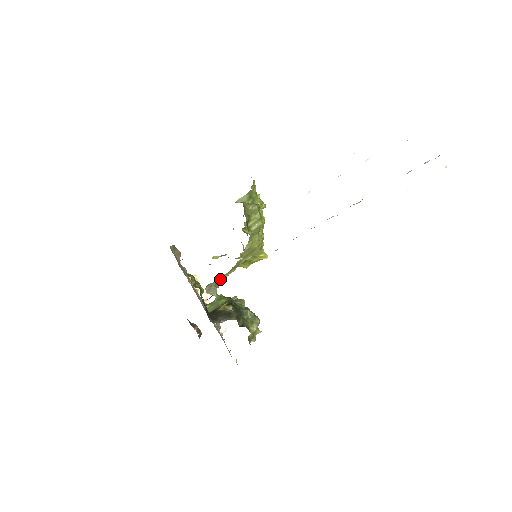
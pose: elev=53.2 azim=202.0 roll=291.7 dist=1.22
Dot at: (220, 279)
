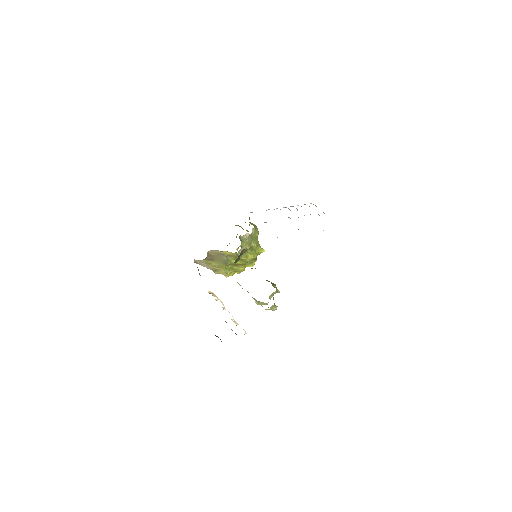
Dot at: (243, 245)
